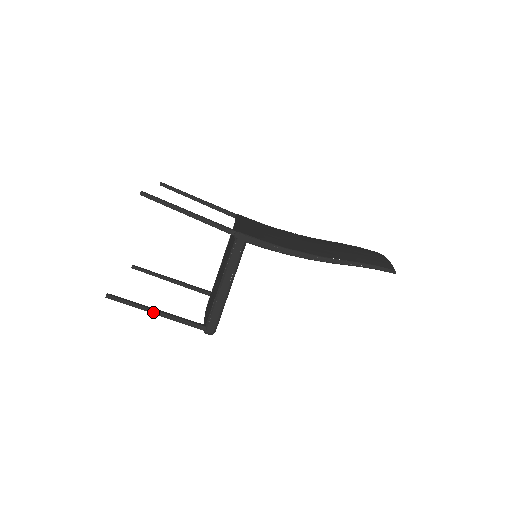
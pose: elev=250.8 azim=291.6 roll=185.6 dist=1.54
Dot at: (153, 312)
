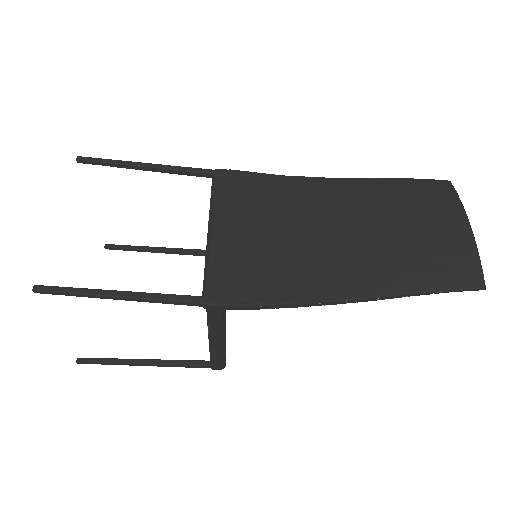
Dot at: (141, 365)
